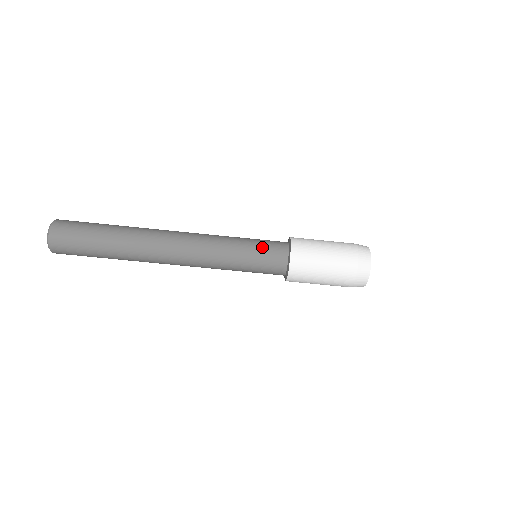
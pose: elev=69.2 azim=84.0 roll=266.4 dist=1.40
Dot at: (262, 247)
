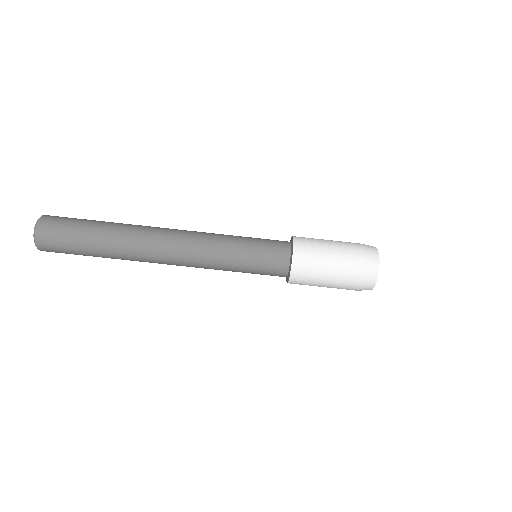
Dot at: (263, 242)
